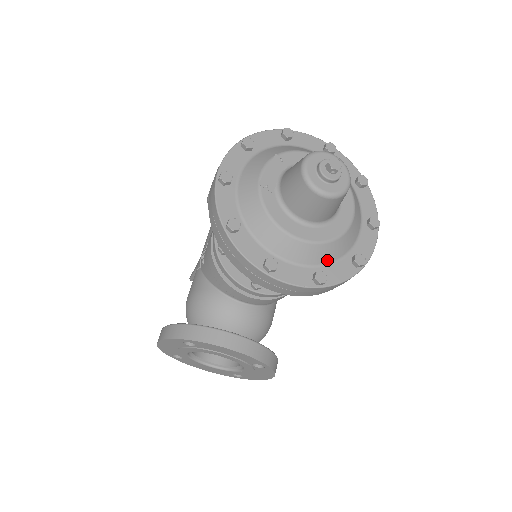
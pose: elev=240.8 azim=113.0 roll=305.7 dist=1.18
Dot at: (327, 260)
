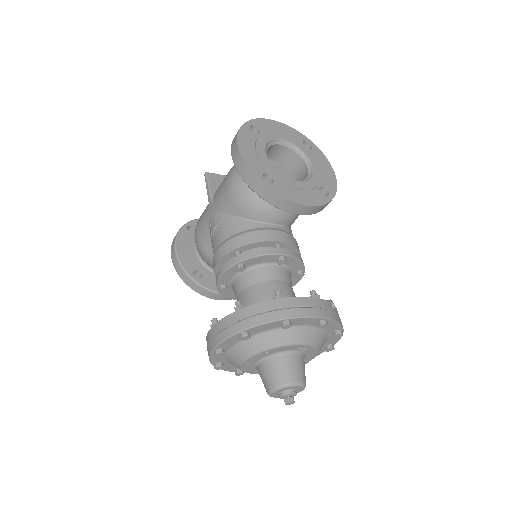
Dot at: occluded
